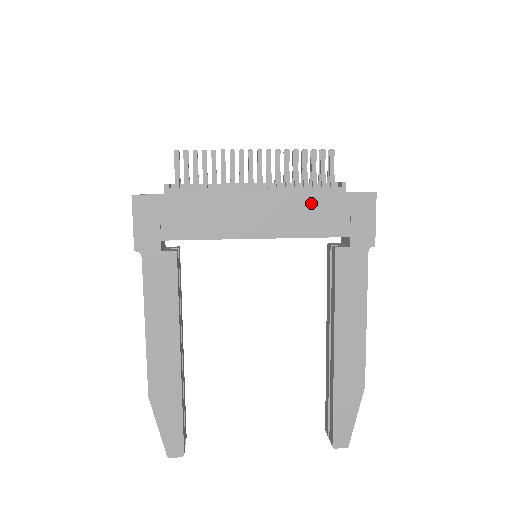
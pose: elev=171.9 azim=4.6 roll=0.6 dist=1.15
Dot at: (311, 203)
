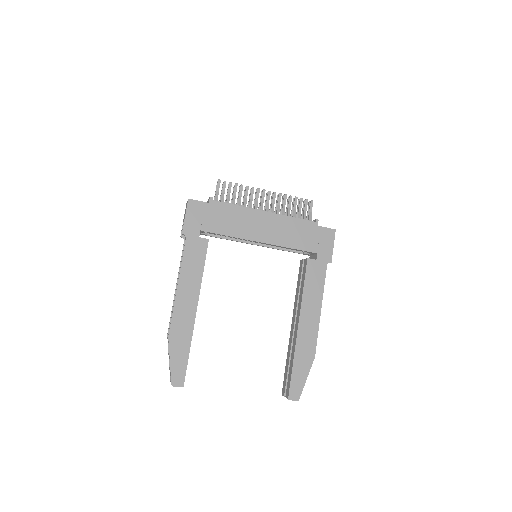
Dot at: (296, 228)
